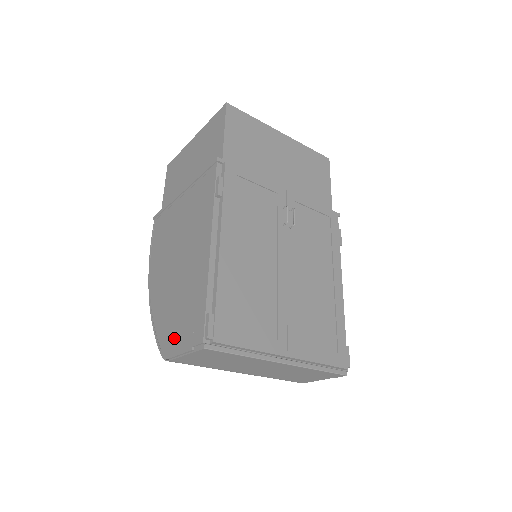
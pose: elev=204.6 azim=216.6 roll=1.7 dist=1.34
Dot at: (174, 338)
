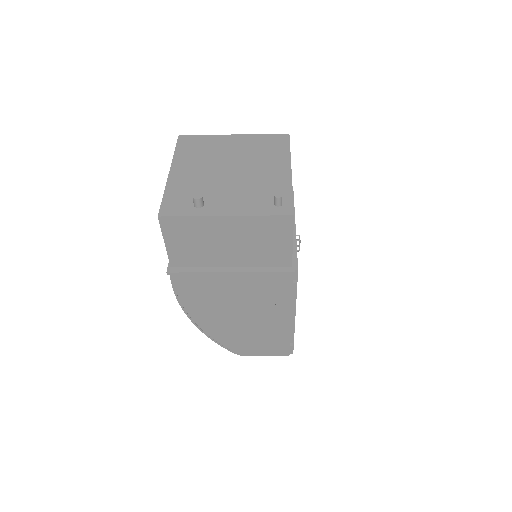
Dot at: (252, 350)
